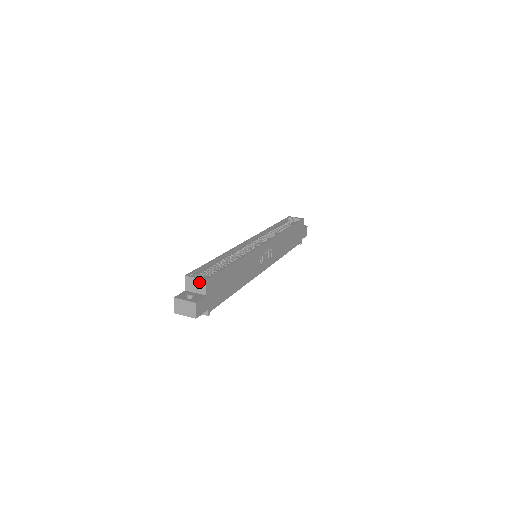
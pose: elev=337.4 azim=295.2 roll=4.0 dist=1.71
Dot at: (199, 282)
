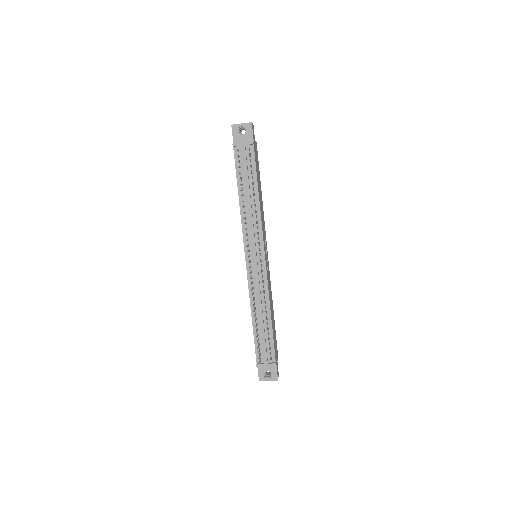
Dot at: occluded
